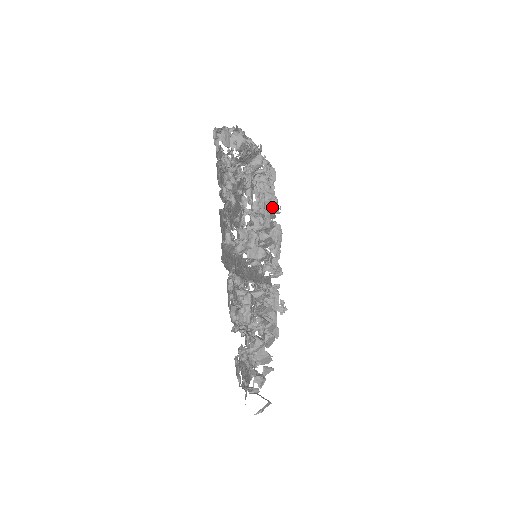
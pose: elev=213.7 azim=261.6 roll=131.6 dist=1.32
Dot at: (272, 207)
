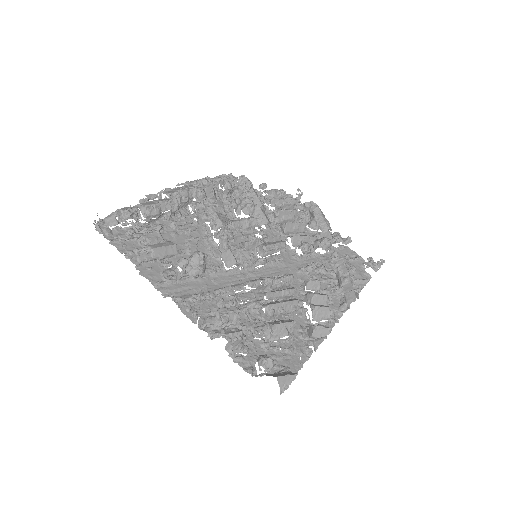
Dot at: (249, 208)
